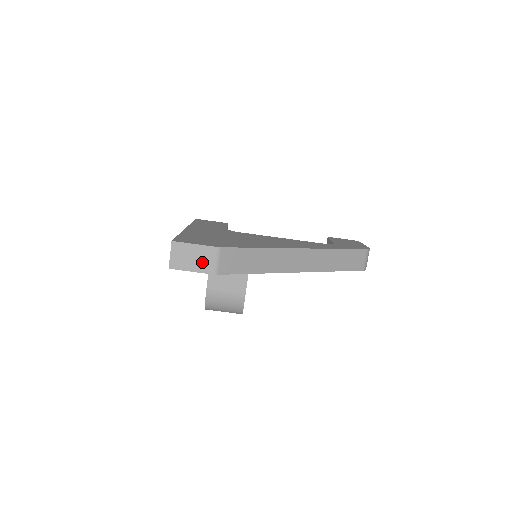
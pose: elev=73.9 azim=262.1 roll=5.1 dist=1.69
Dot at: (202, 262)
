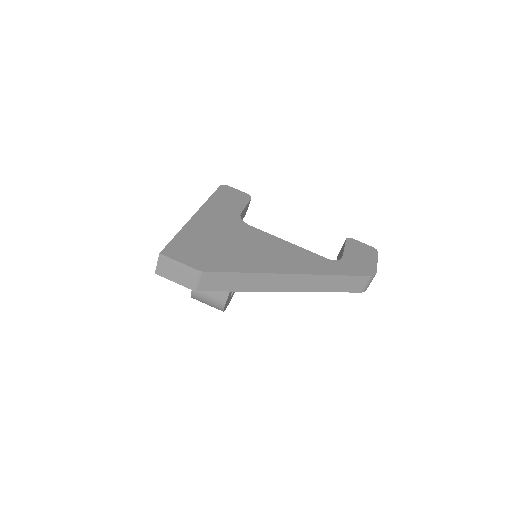
Dot at: (184, 278)
